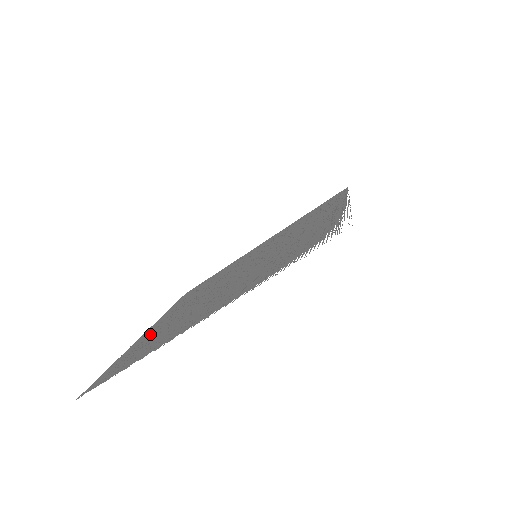
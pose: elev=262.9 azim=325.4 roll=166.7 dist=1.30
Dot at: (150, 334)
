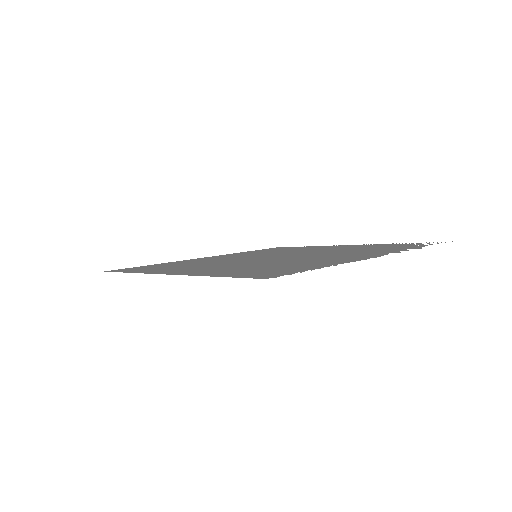
Dot at: (217, 270)
